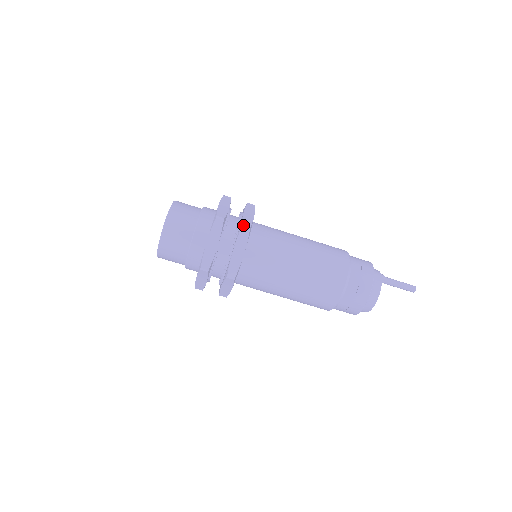
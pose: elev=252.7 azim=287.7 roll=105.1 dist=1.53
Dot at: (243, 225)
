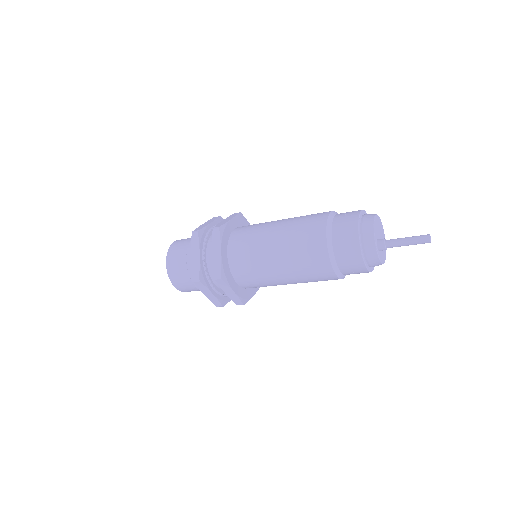
Dot at: occluded
